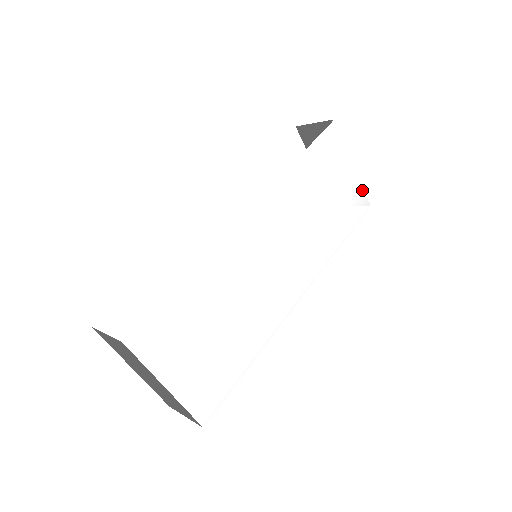
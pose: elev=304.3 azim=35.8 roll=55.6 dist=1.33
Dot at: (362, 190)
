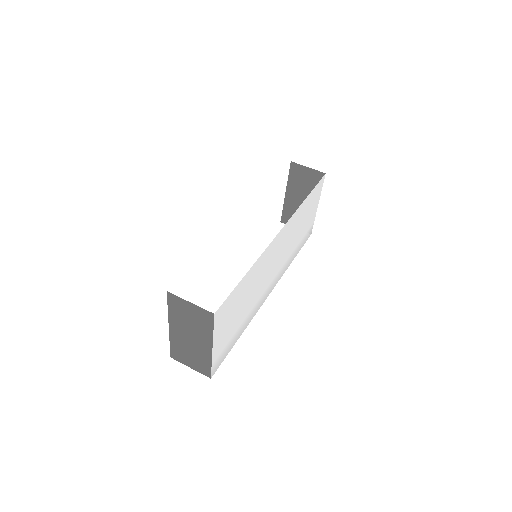
Dot at: (313, 223)
